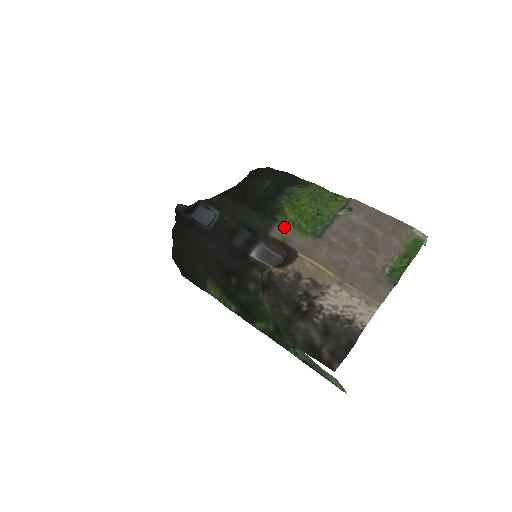
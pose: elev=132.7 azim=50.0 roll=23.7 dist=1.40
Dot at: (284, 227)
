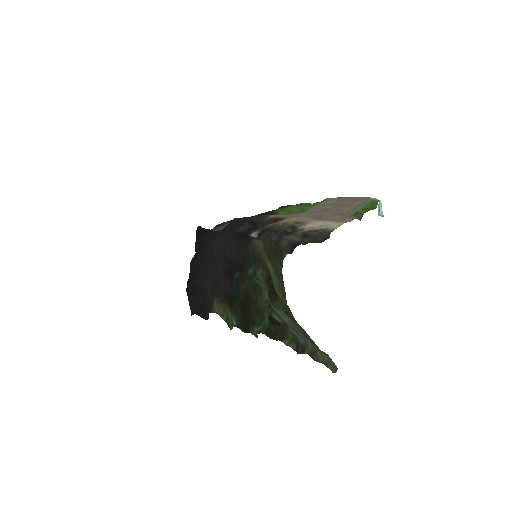
Dot at: (277, 215)
